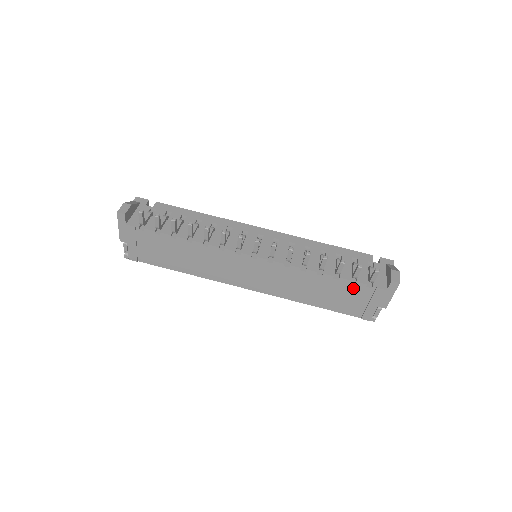
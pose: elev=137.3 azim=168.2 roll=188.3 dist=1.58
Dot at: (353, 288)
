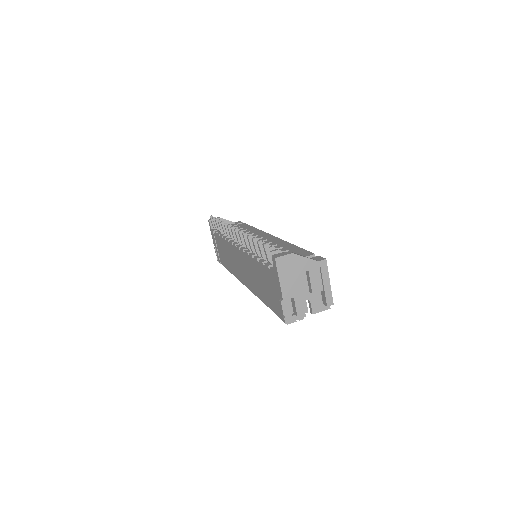
Dot at: (266, 273)
